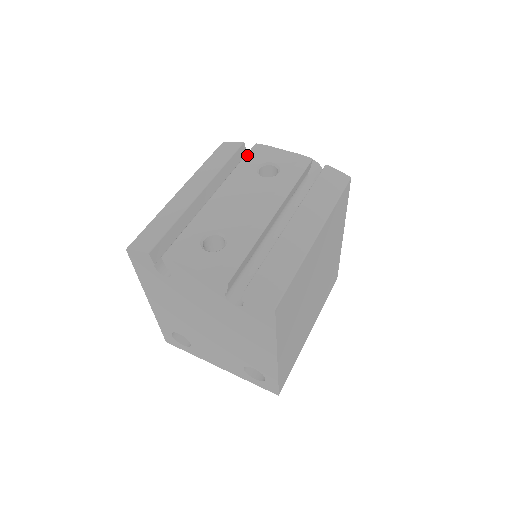
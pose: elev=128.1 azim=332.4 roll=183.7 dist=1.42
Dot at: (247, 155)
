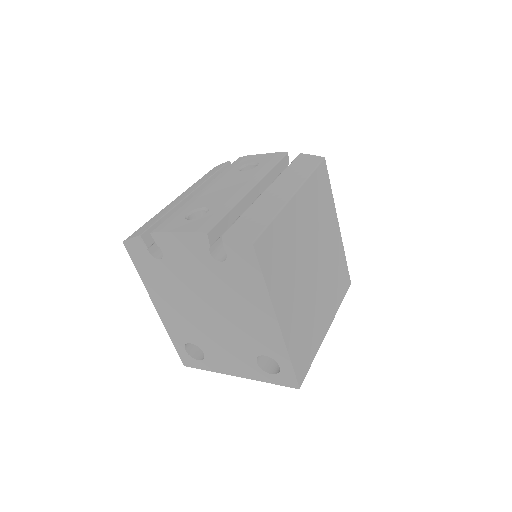
Dot at: (231, 164)
